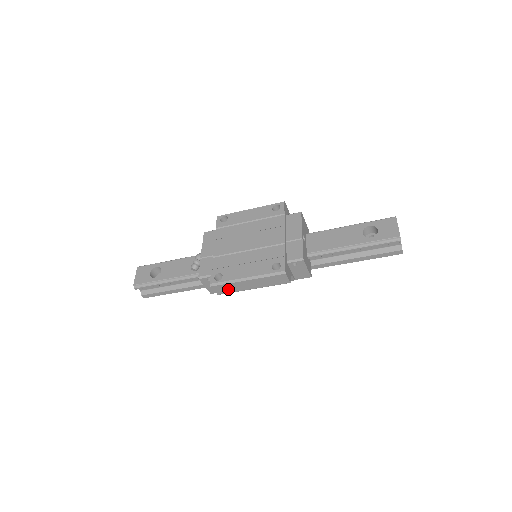
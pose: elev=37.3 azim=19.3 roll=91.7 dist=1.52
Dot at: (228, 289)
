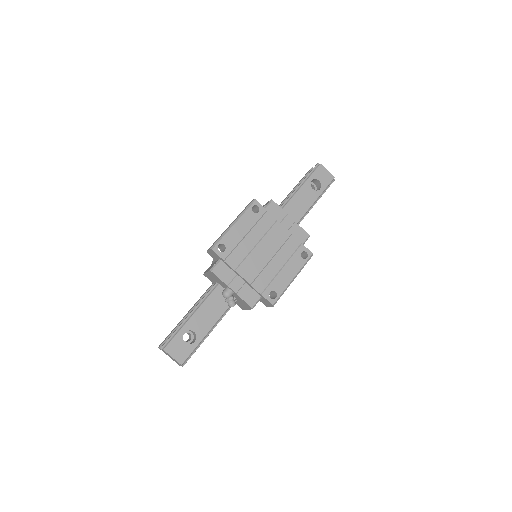
Dot at: occluded
